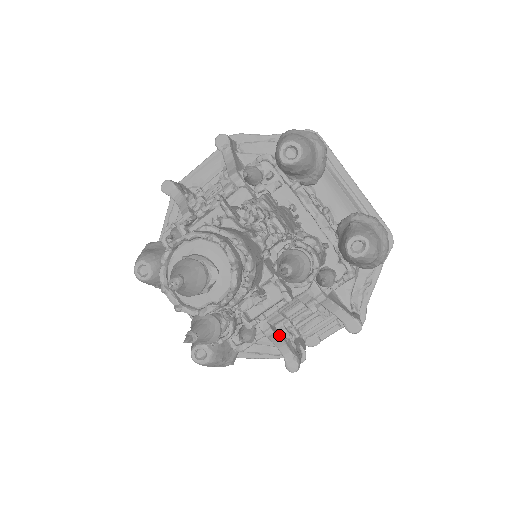
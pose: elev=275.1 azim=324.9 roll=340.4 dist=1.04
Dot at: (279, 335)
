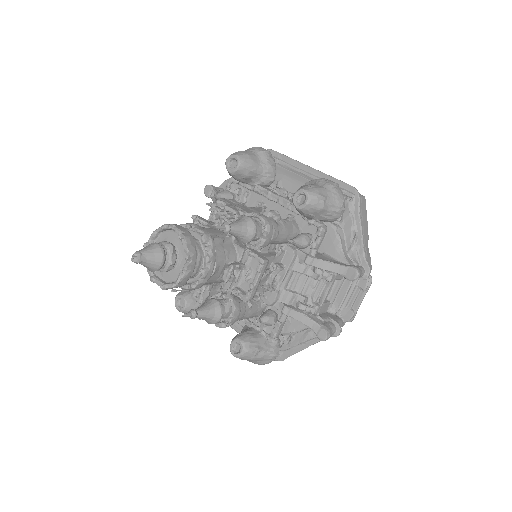
Dot at: (297, 310)
